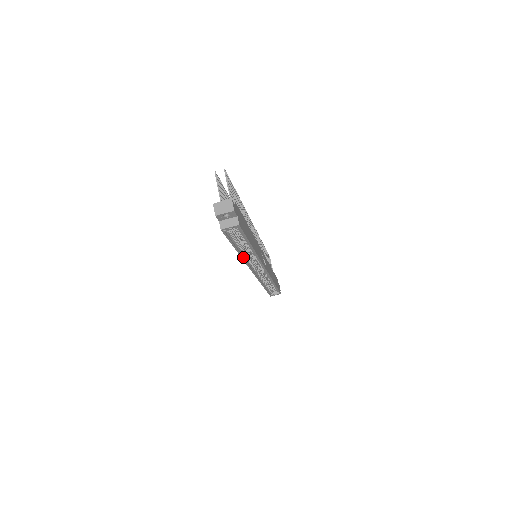
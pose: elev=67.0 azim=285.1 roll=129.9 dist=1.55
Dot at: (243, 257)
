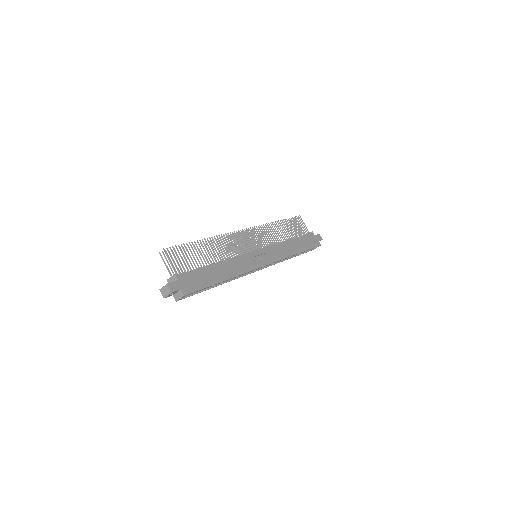
Dot at: (229, 280)
